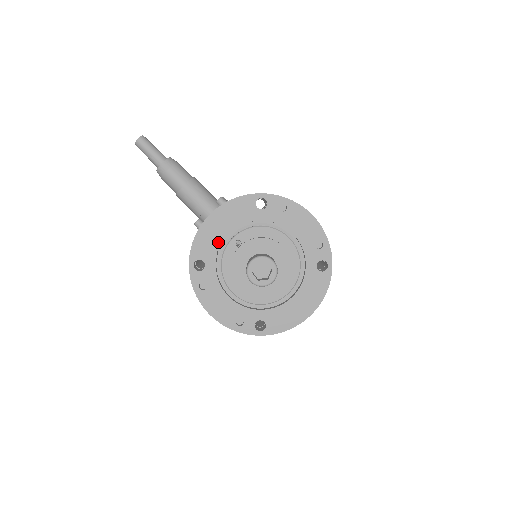
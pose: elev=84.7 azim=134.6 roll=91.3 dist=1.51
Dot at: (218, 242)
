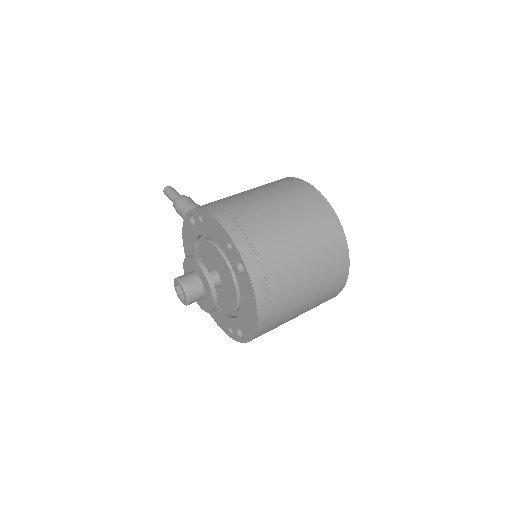
Dot at: occluded
